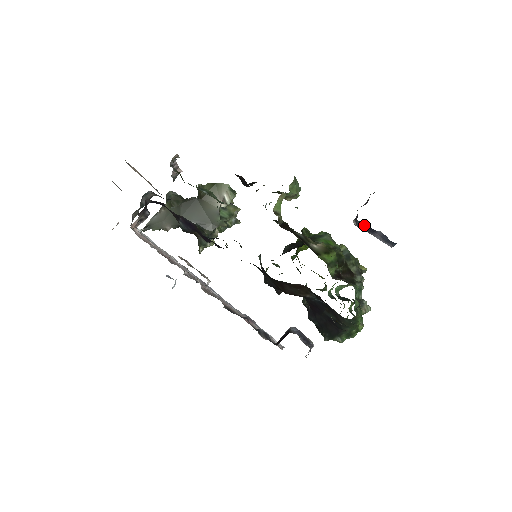
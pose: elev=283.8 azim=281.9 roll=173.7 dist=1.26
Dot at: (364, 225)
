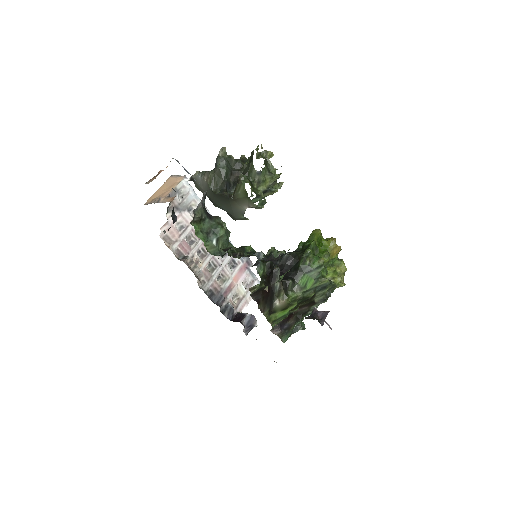
Dot at: occluded
